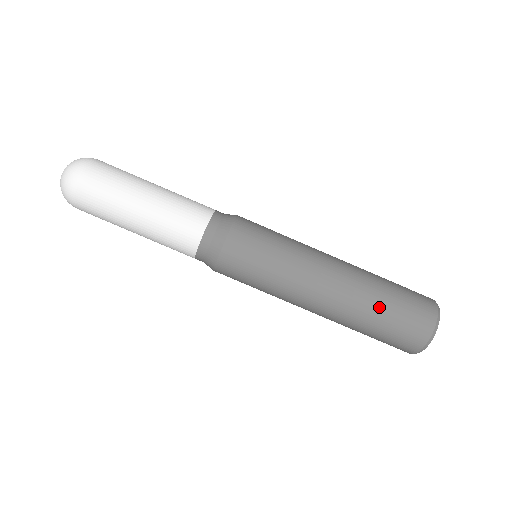
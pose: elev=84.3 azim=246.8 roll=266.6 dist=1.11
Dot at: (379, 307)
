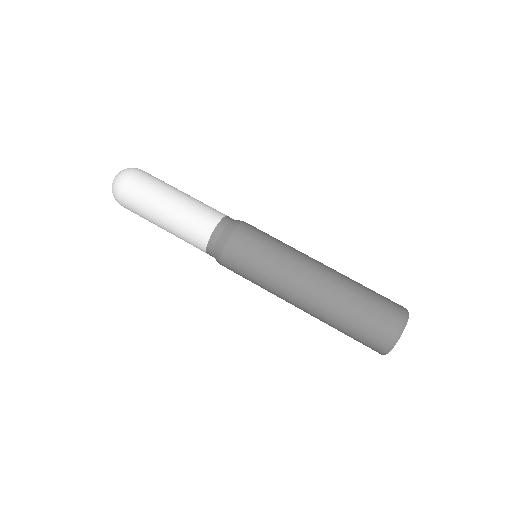
Dot at: (361, 287)
